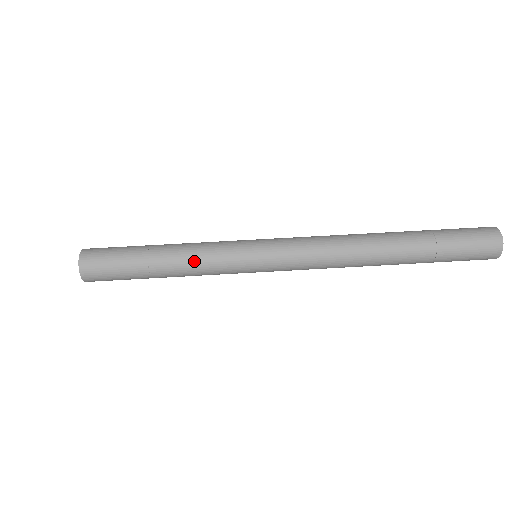
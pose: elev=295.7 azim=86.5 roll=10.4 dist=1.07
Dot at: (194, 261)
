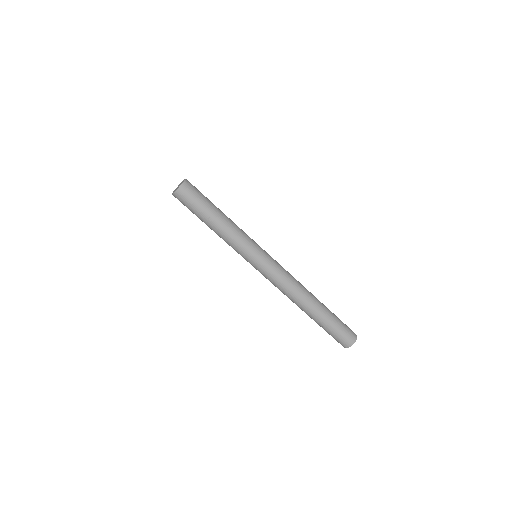
Dot at: occluded
